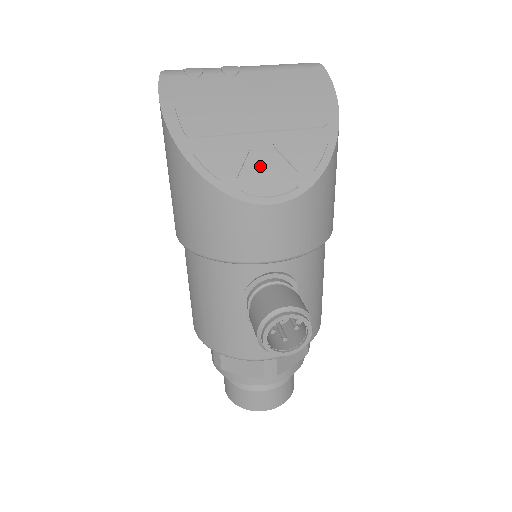
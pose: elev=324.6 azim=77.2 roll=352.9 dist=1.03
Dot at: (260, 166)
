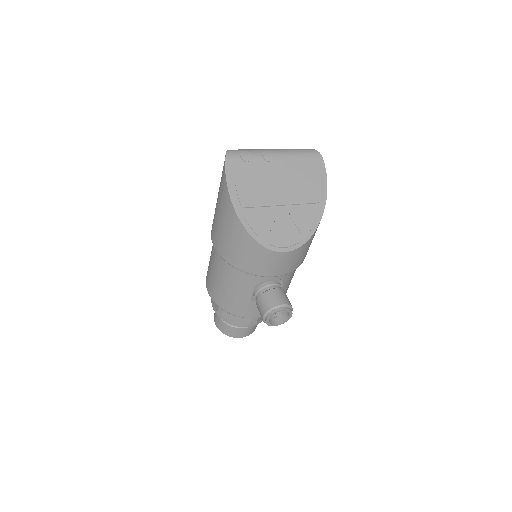
Dot at: (281, 228)
